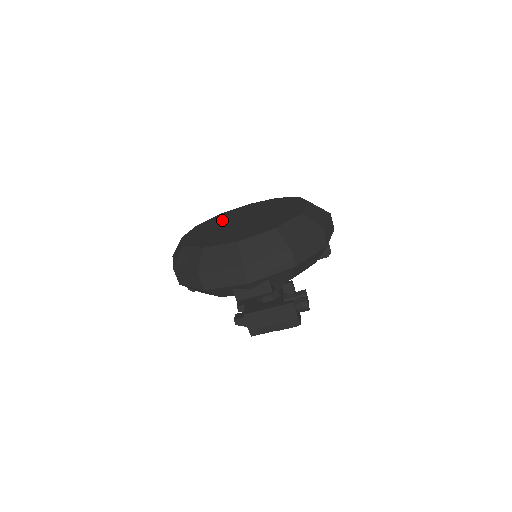
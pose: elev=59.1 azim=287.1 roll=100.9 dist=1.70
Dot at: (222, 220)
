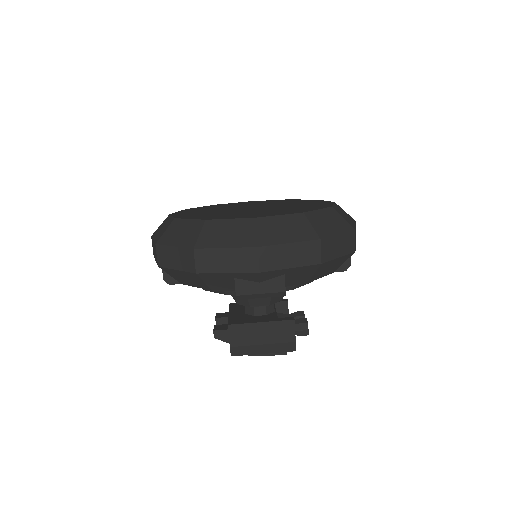
Dot at: (221, 207)
